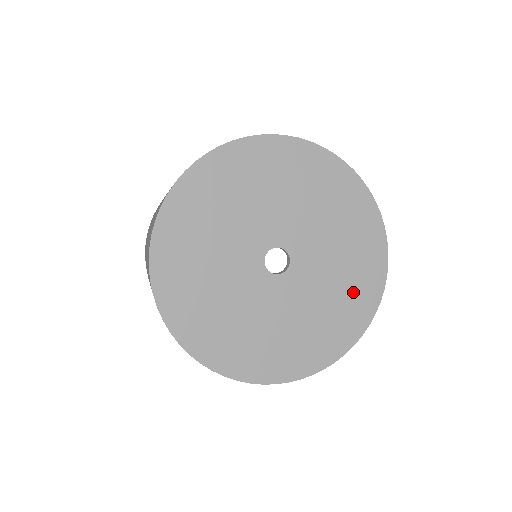
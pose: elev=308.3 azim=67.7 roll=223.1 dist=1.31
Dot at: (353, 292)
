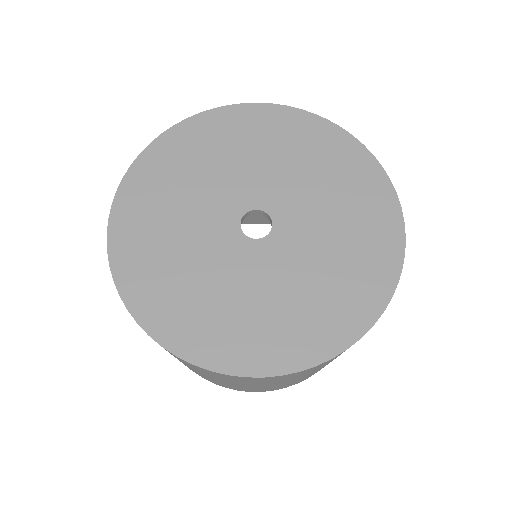
Dot at: (346, 288)
